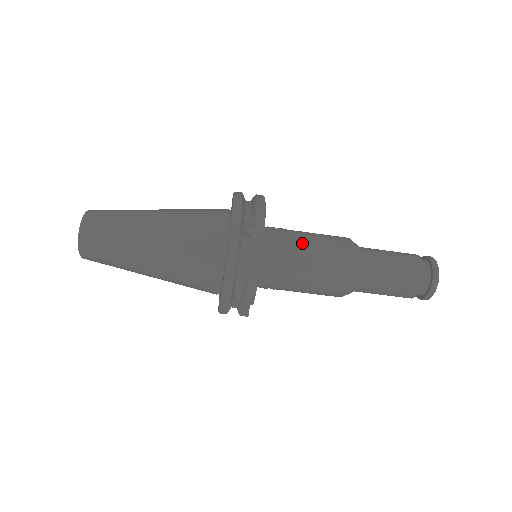
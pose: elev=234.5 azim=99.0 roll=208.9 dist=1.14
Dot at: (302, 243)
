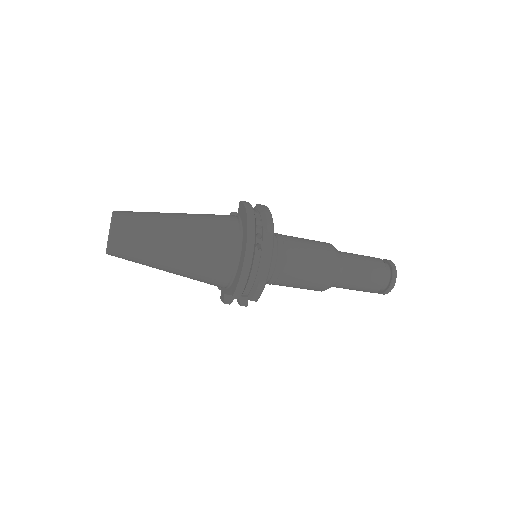
Dot at: (297, 250)
